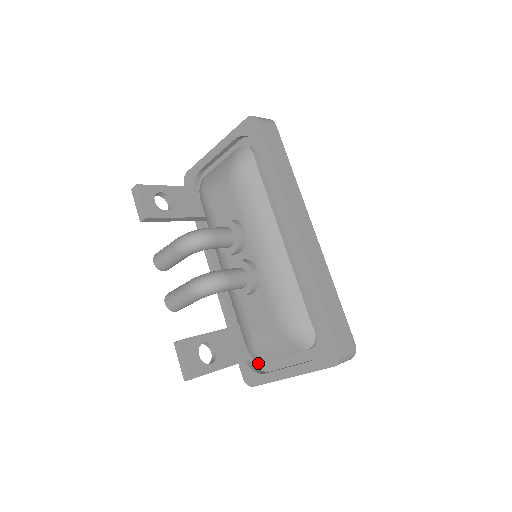
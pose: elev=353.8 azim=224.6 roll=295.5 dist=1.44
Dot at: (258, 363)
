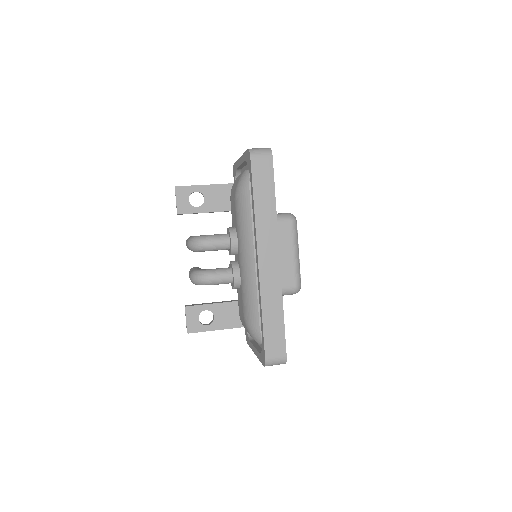
Dot at: occluded
